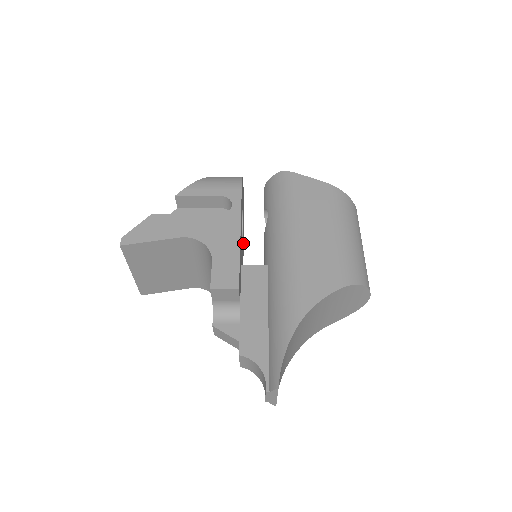
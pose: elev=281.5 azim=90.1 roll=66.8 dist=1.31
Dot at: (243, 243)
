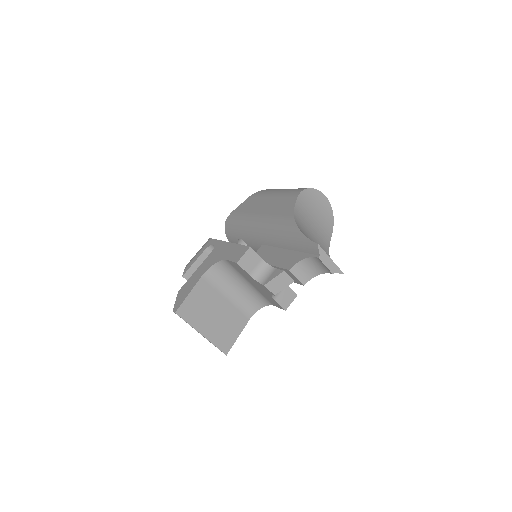
Dot at: occluded
